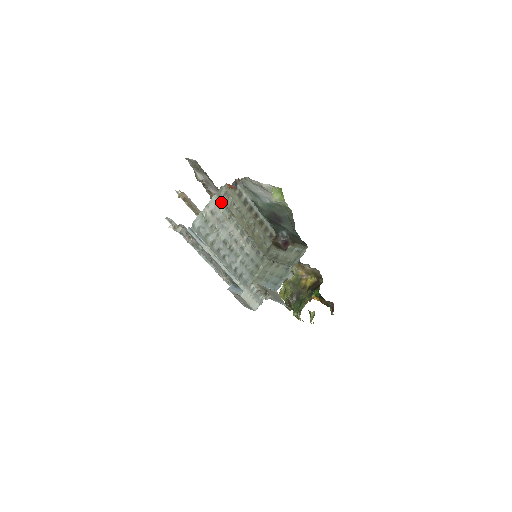
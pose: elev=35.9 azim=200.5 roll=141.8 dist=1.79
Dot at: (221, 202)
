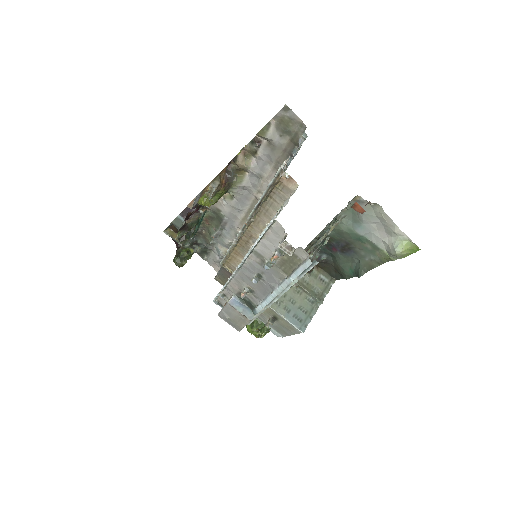
Dot at: (336, 222)
